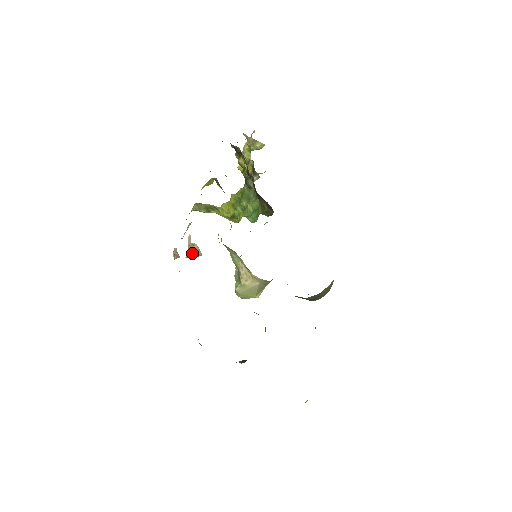
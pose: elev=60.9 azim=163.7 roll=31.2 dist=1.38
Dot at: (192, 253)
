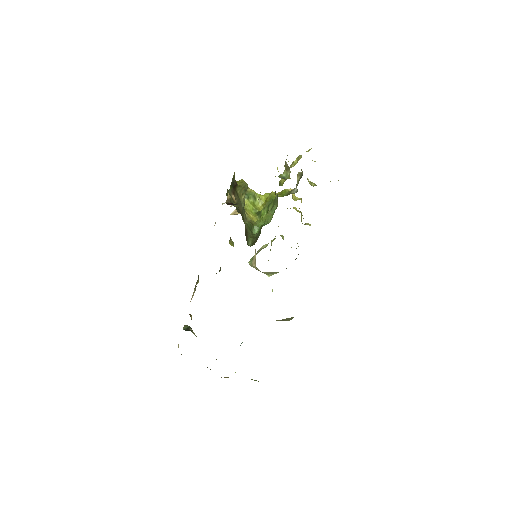
Dot at: occluded
